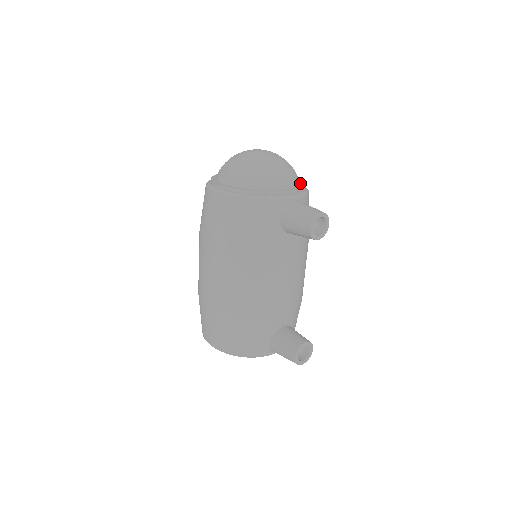
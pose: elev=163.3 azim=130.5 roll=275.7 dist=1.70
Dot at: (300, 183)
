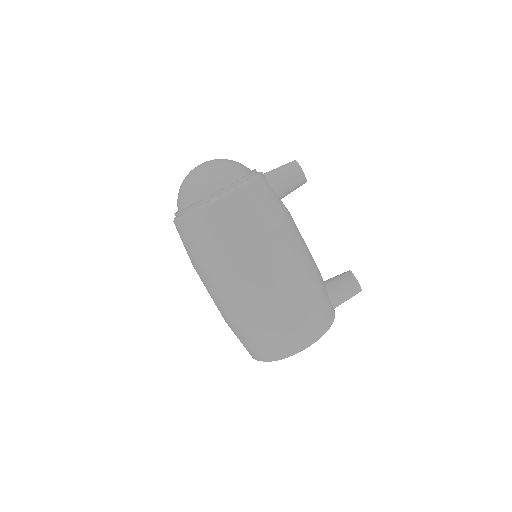
Dot at: occluded
